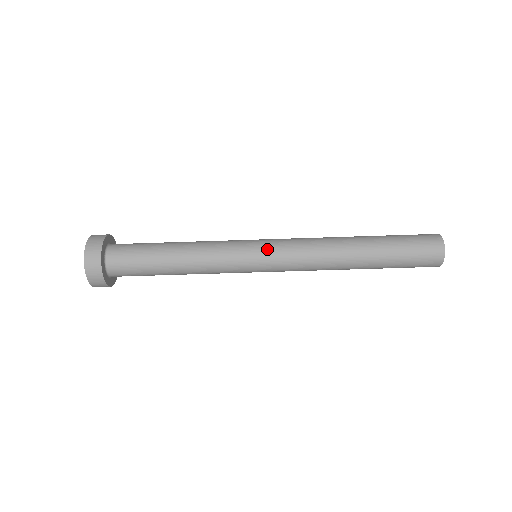
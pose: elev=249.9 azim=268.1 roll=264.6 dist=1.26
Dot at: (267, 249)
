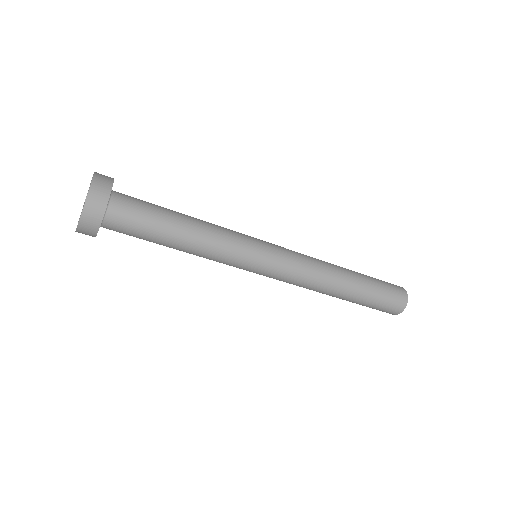
Dot at: (273, 261)
